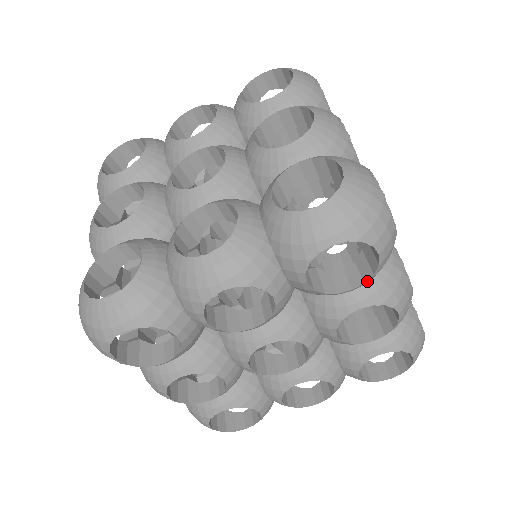
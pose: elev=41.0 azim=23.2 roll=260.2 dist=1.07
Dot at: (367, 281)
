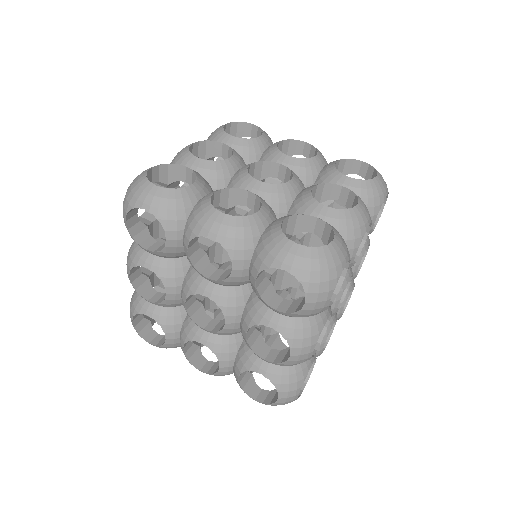
Dot at: (375, 225)
